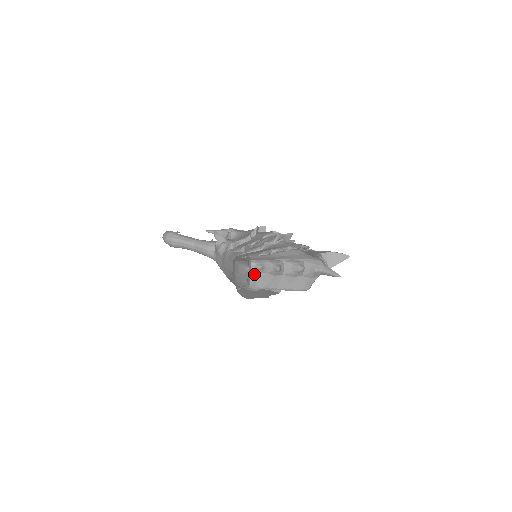
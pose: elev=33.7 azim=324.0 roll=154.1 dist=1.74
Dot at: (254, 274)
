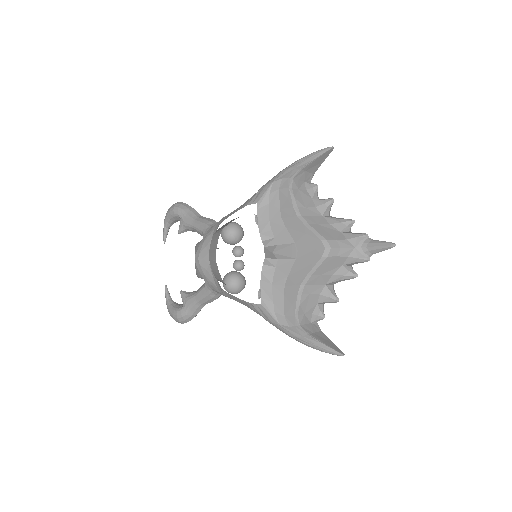
Dot at: (303, 186)
